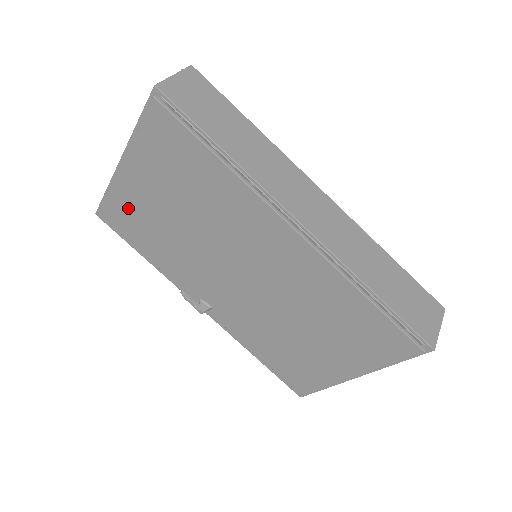
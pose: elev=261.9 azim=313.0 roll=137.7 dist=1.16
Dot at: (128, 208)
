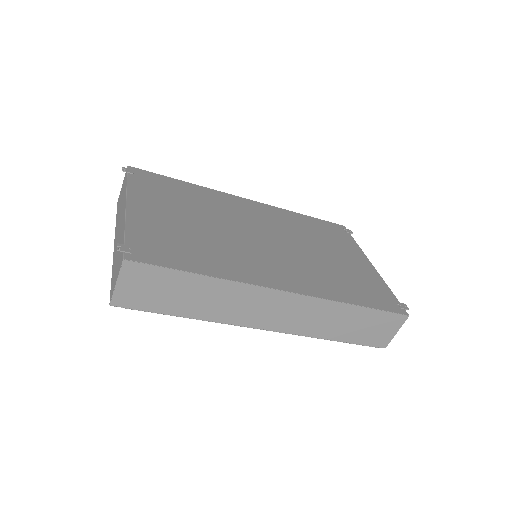
Dot at: occluded
